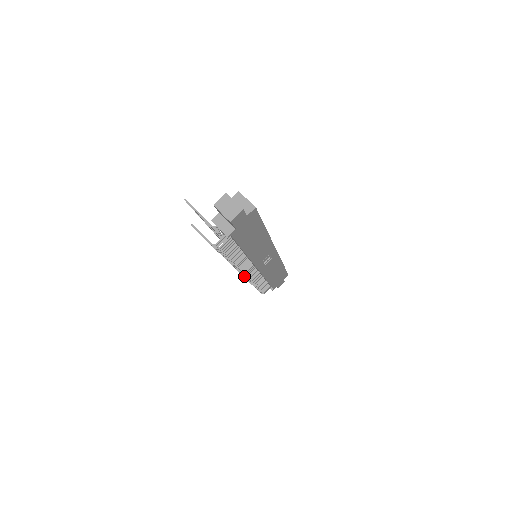
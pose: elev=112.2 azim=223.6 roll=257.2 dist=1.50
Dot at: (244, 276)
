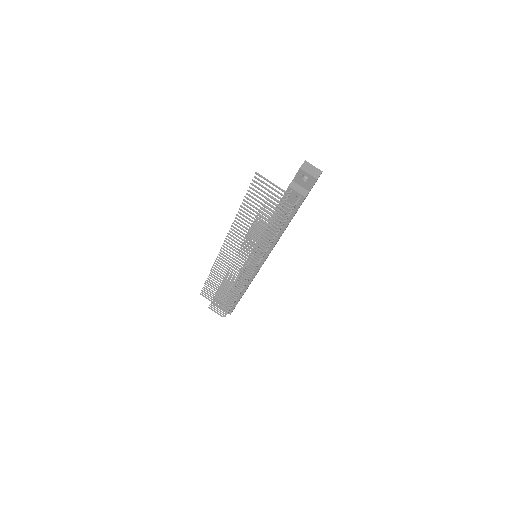
Dot at: (251, 273)
